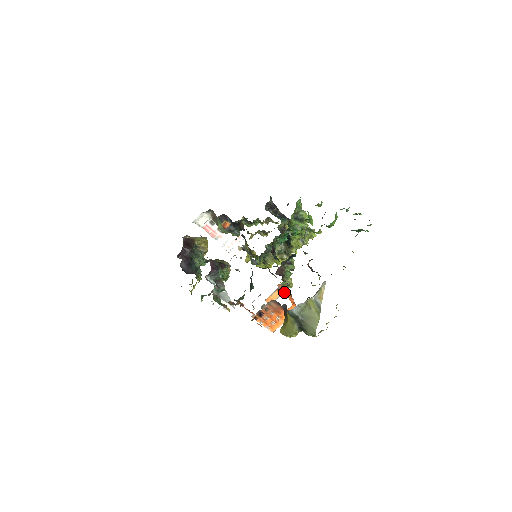
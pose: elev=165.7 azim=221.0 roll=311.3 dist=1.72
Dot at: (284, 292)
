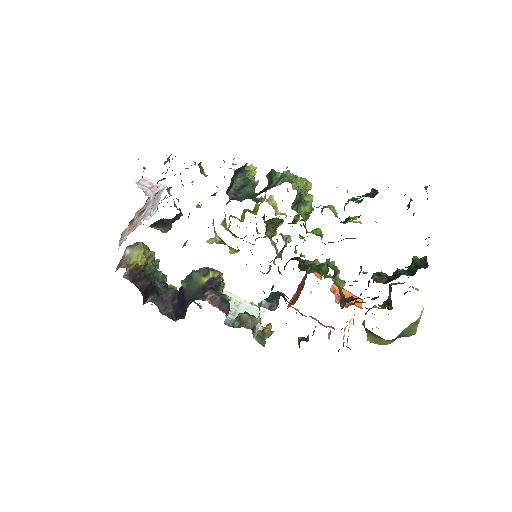
Dot at: occluded
